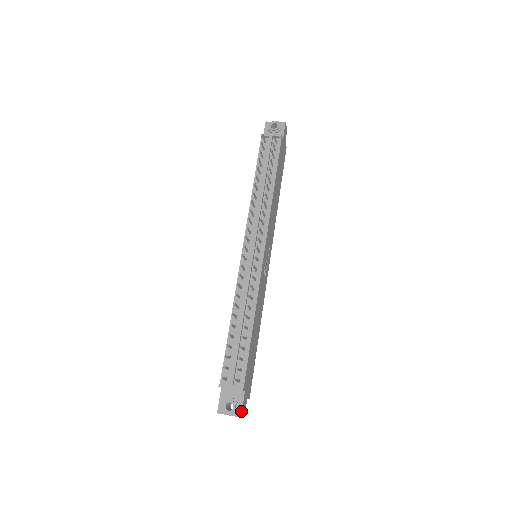
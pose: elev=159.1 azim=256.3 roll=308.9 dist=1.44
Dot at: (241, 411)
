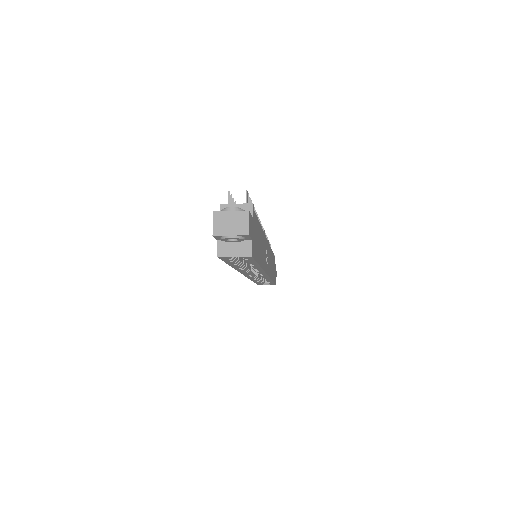
Dot at: (249, 212)
